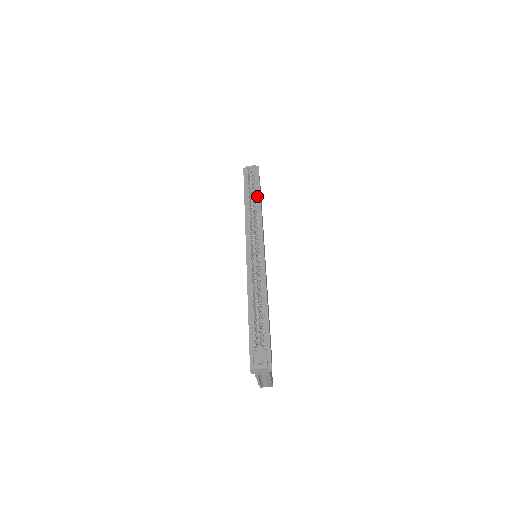
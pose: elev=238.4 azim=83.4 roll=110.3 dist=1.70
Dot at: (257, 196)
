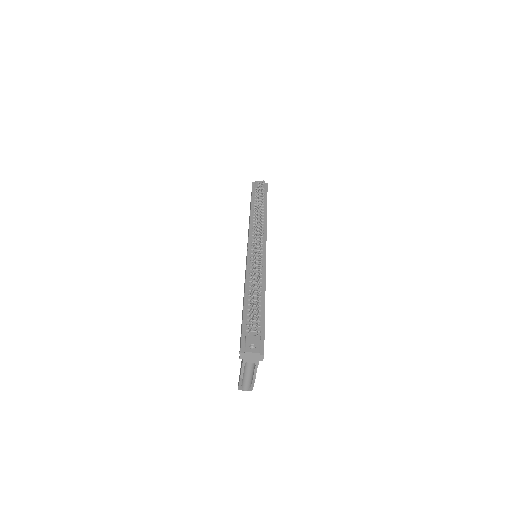
Dot at: (264, 206)
